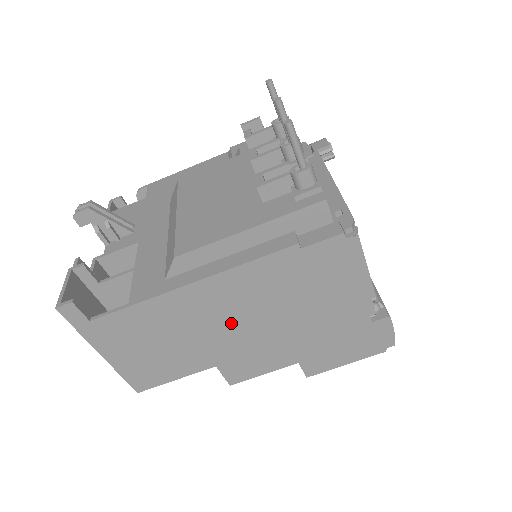
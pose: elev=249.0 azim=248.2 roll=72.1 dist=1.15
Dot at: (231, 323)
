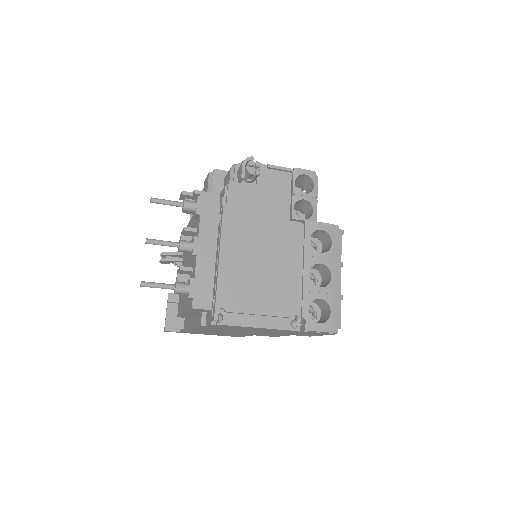
Dot at: (230, 332)
